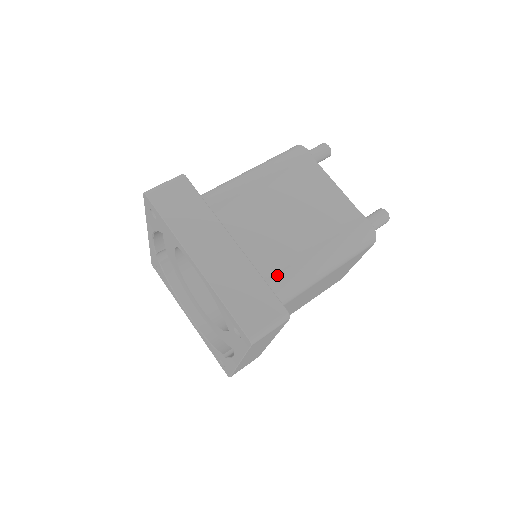
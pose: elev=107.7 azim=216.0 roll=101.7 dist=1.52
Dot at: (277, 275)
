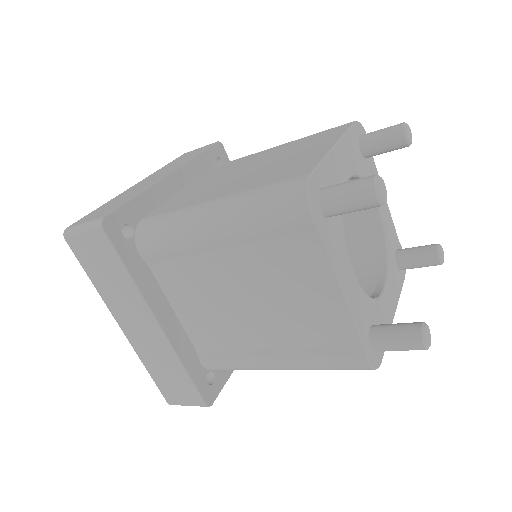
Dot at: (217, 356)
